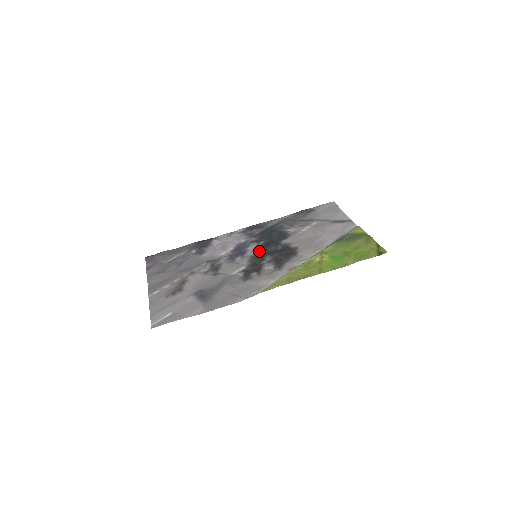
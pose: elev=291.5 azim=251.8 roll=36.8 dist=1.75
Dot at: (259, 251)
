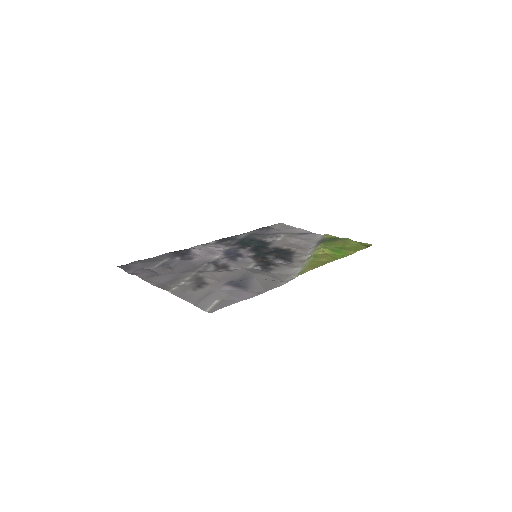
Dot at: (255, 253)
